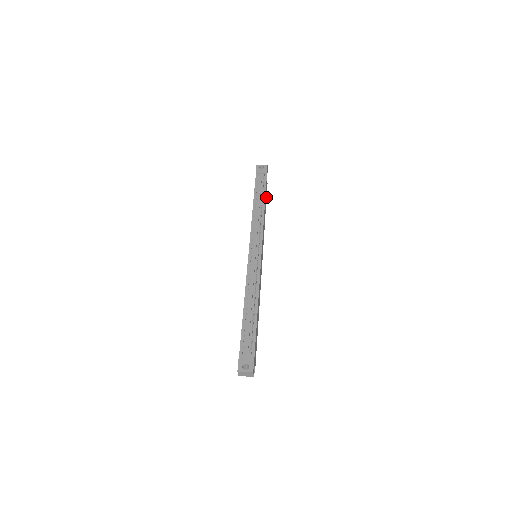
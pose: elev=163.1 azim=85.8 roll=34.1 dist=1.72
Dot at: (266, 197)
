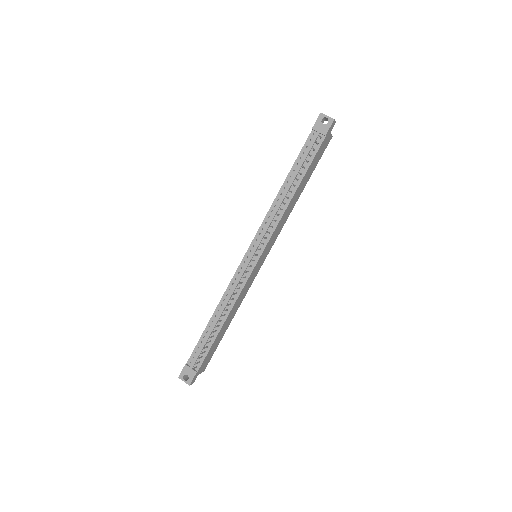
Dot at: (317, 162)
